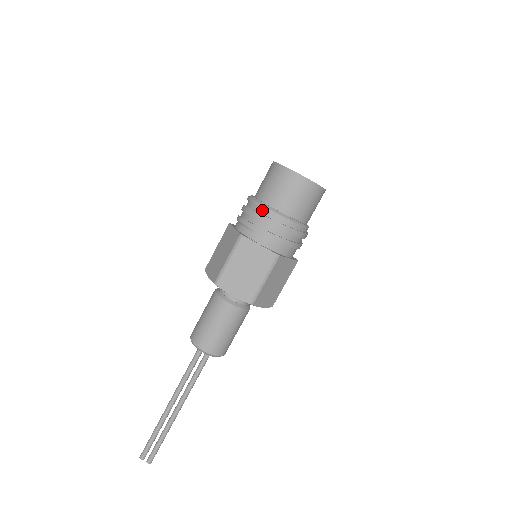
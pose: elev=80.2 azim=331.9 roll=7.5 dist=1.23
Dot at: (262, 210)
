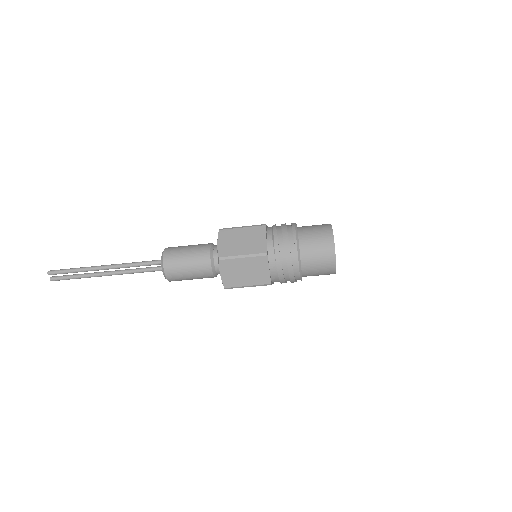
Dot at: (294, 254)
